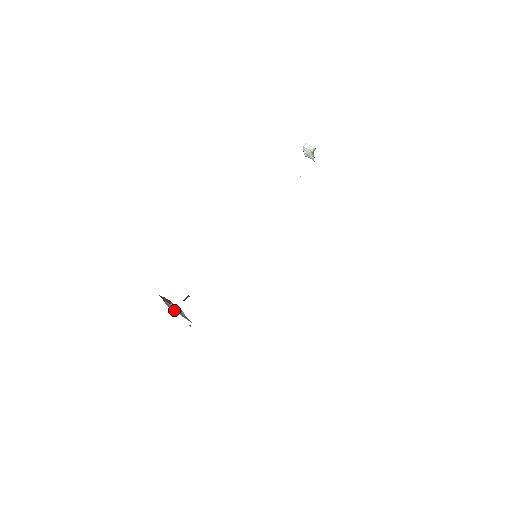
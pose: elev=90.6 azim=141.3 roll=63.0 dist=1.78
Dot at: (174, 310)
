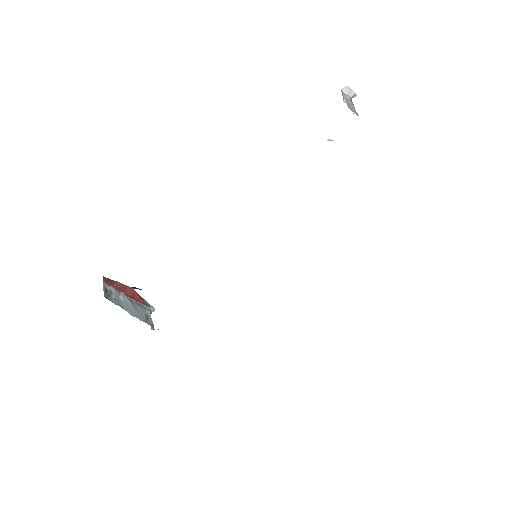
Dot at: (112, 302)
